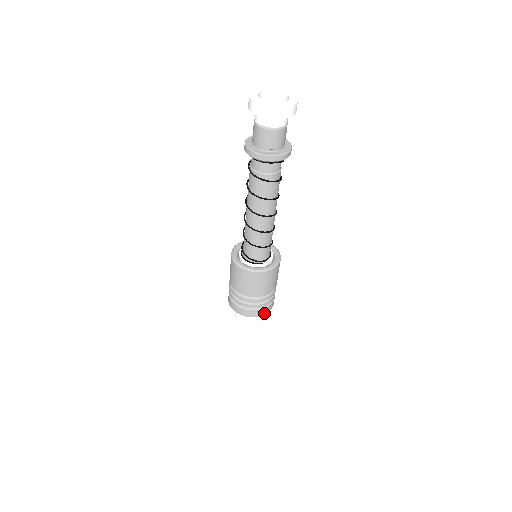
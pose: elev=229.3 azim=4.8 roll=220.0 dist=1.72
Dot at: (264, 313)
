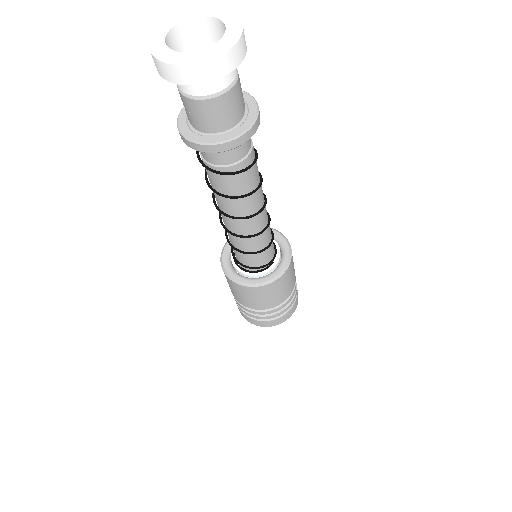
Dot at: (296, 306)
